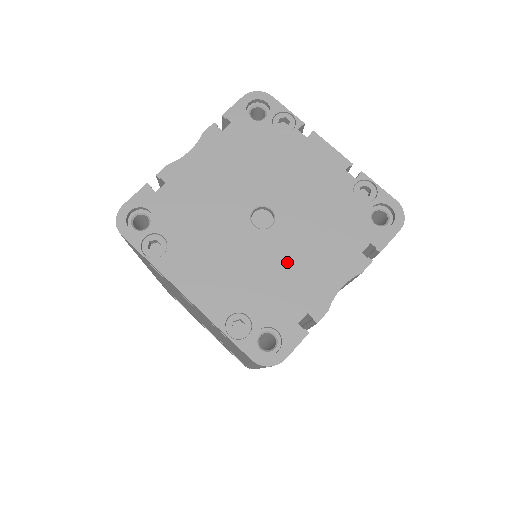
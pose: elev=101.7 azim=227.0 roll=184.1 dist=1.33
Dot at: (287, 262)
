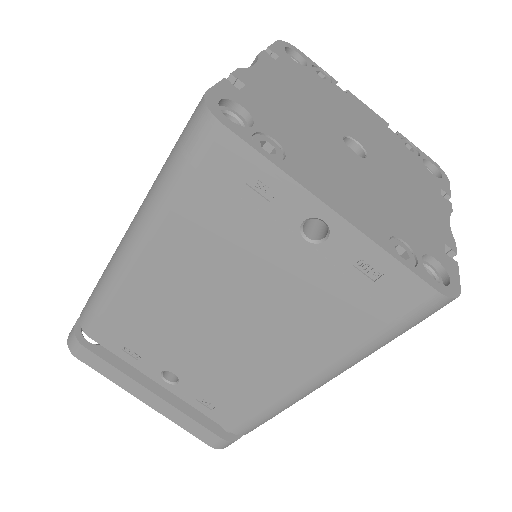
Dot at: (399, 192)
